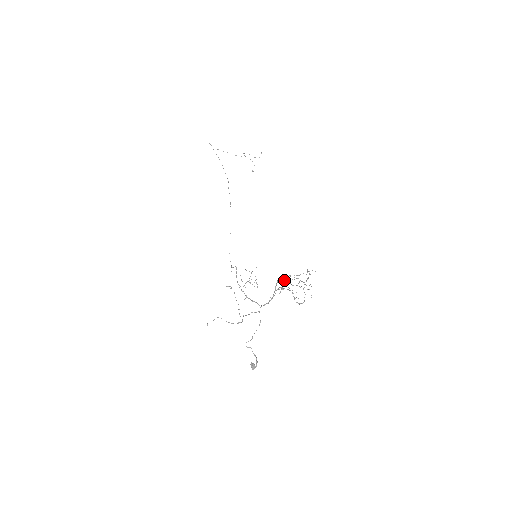
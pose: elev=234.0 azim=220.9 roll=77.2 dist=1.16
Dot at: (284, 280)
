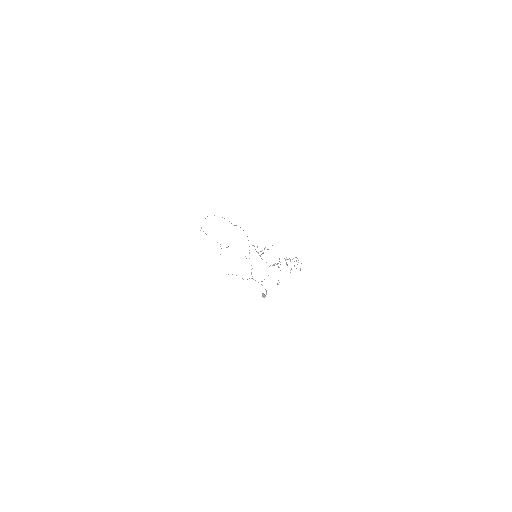
Dot at: occluded
